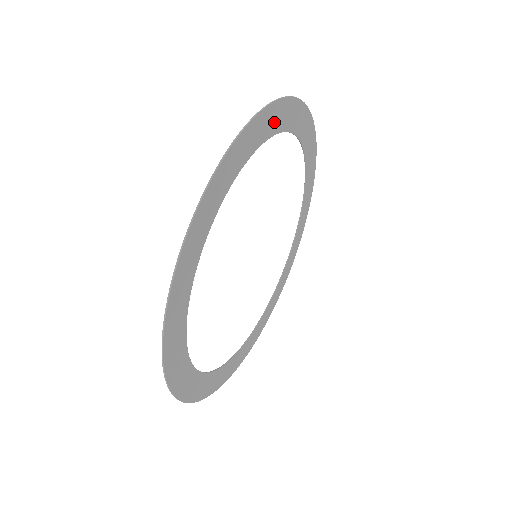
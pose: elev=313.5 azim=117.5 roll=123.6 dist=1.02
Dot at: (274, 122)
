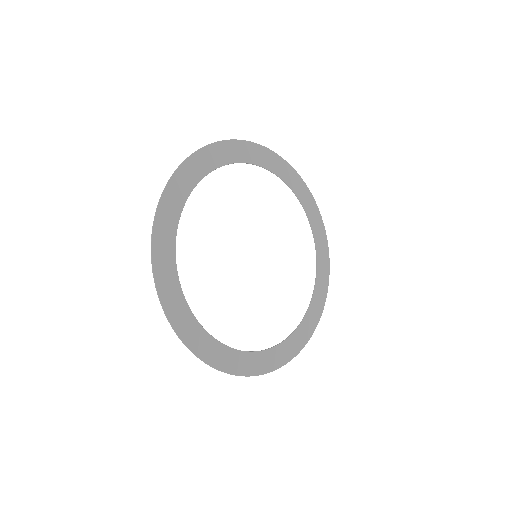
Dot at: (252, 155)
